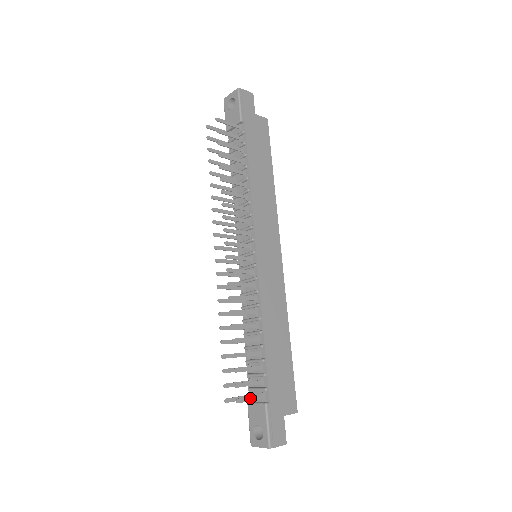
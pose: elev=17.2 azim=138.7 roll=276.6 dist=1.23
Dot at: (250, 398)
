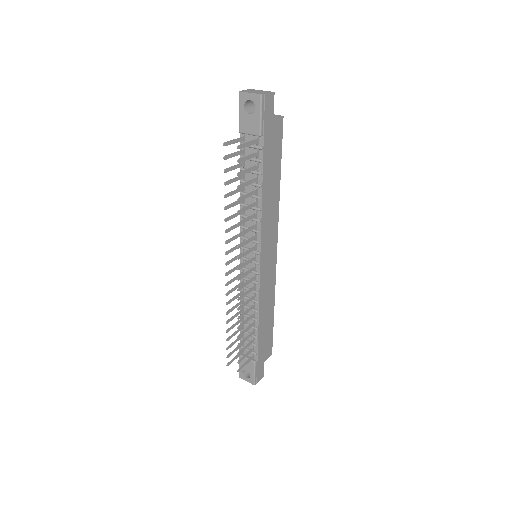
Dot at: (245, 364)
